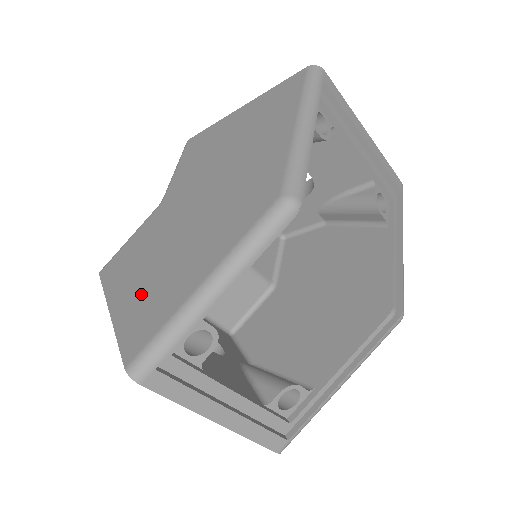
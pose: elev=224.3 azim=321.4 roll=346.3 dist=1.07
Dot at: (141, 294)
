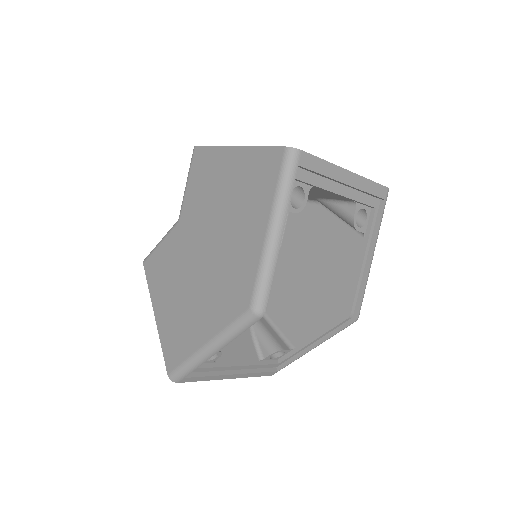
Dot at: (171, 318)
